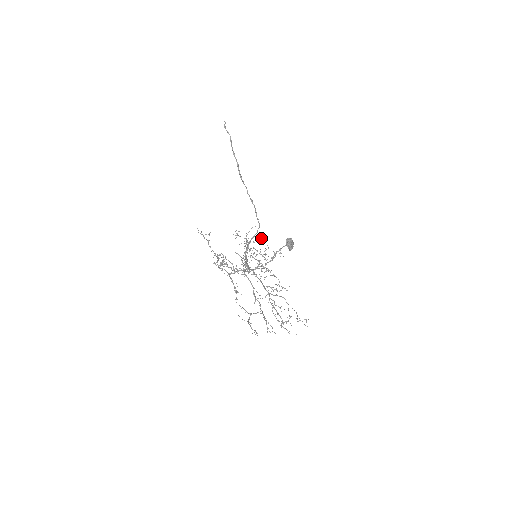
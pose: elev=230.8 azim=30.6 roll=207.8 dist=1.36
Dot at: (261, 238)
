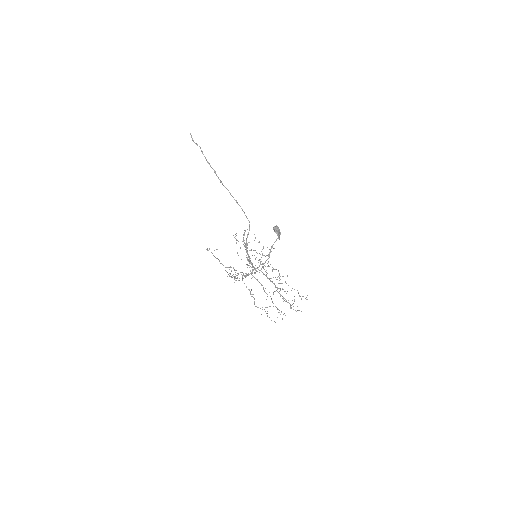
Dot at: occluded
